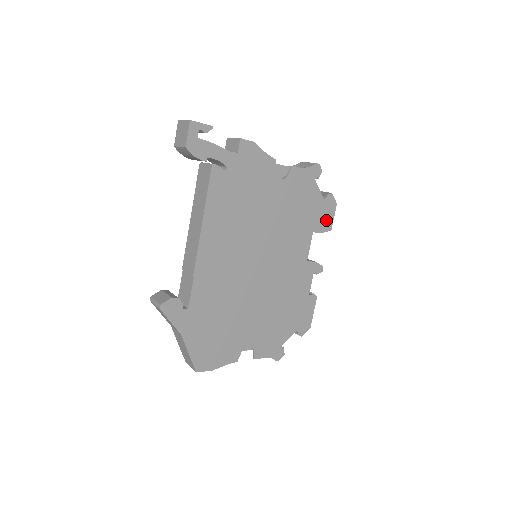
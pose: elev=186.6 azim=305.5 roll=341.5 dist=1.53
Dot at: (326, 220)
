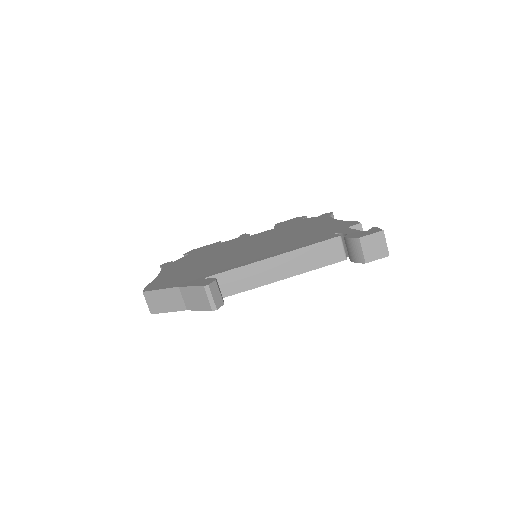
Dot at: occluded
